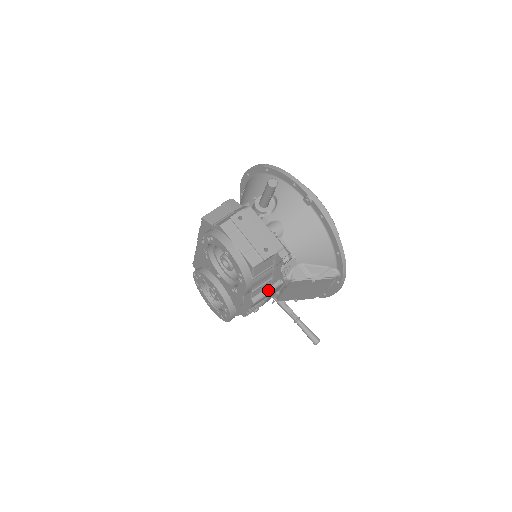
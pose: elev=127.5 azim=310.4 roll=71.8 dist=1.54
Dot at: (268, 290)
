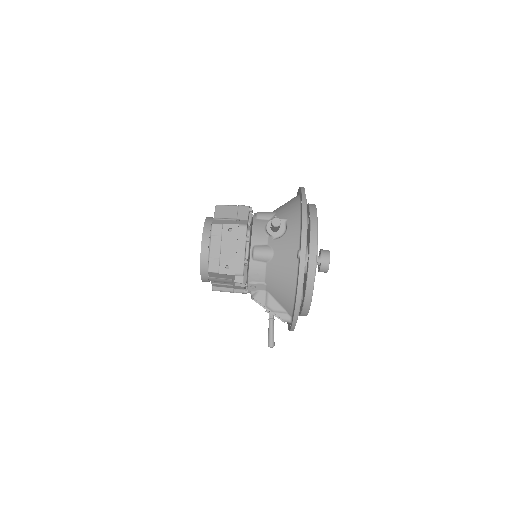
Dot at: (230, 290)
